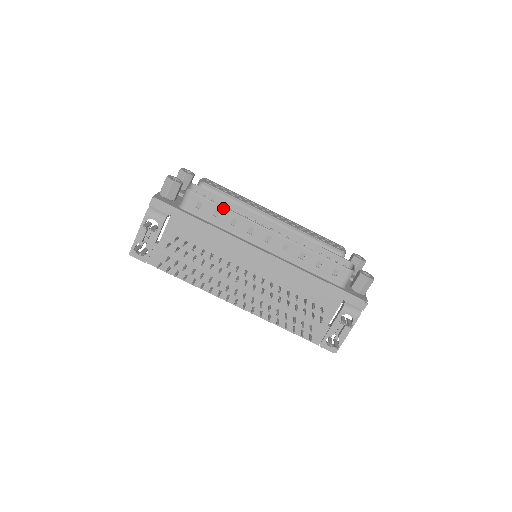
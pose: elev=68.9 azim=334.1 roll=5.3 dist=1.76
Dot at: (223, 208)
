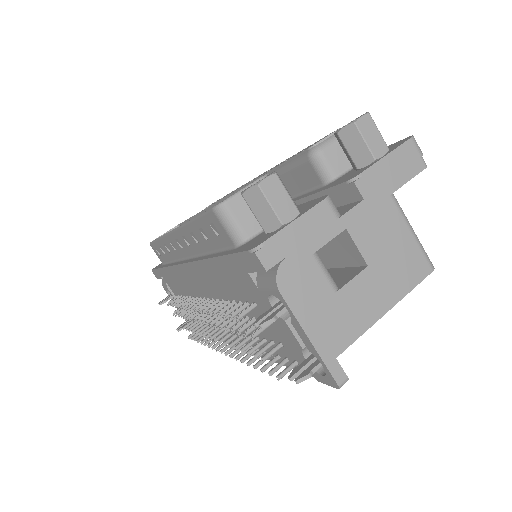
Dot at: (157, 241)
